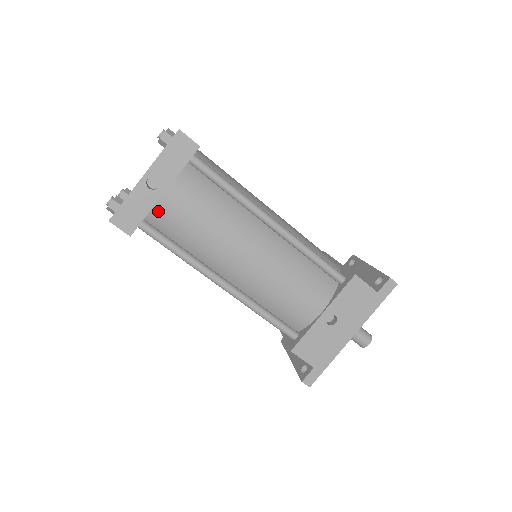
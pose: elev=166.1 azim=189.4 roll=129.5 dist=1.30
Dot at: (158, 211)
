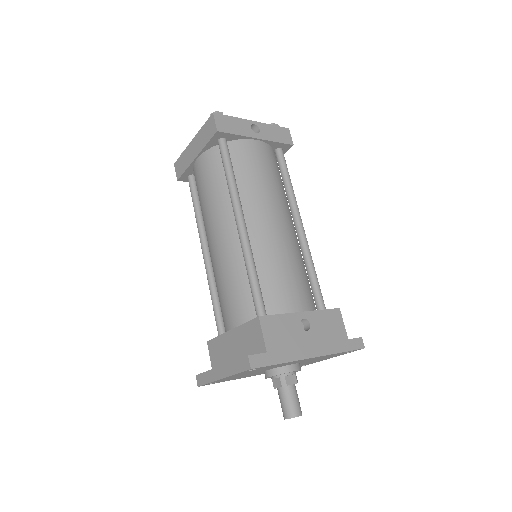
Dot at: (242, 144)
